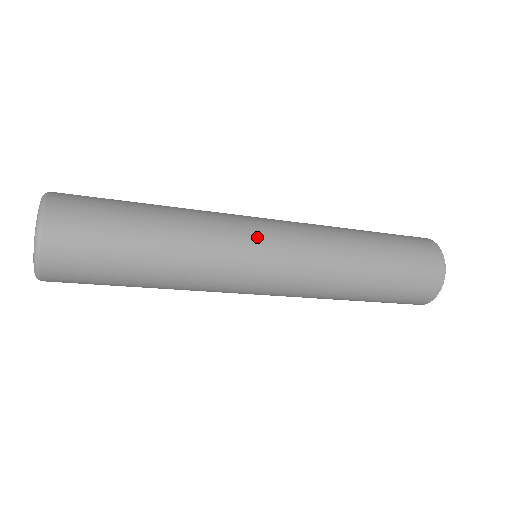
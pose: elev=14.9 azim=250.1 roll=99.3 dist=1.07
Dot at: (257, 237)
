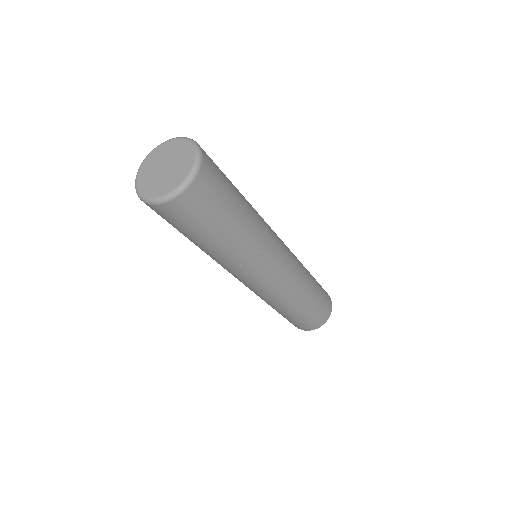
Dot at: (277, 257)
